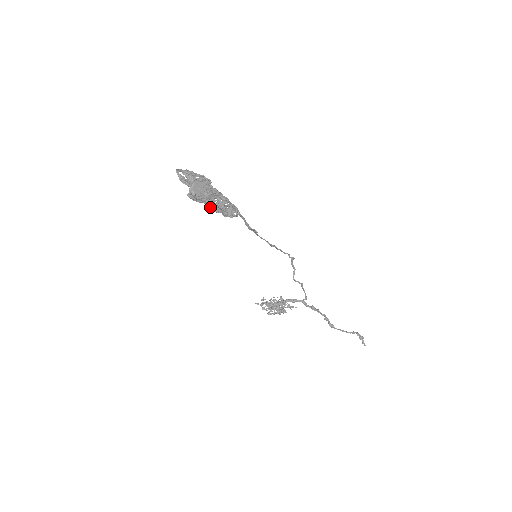
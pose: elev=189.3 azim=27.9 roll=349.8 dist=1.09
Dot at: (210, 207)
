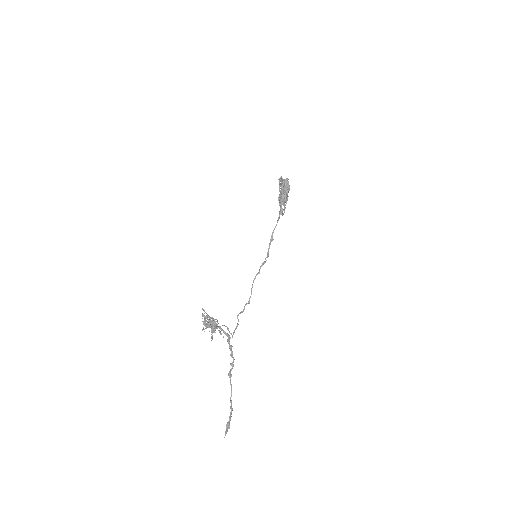
Dot at: (282, 196)
